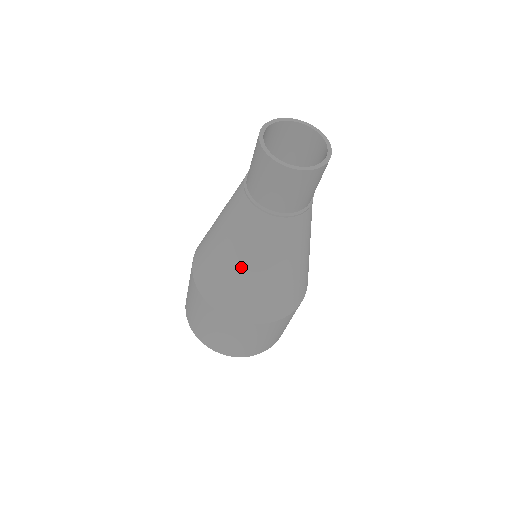
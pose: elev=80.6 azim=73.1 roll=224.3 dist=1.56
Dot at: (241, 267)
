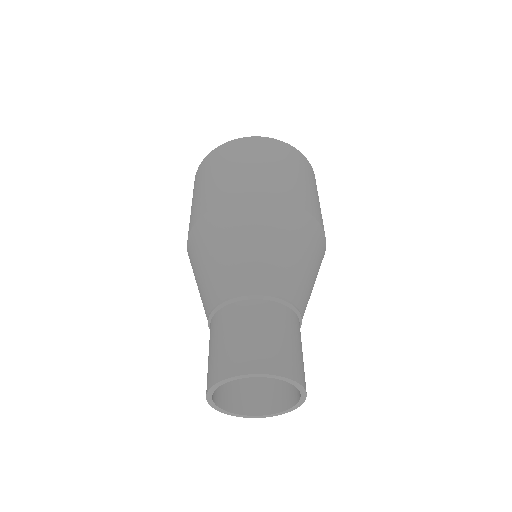
Dot at: occluded
